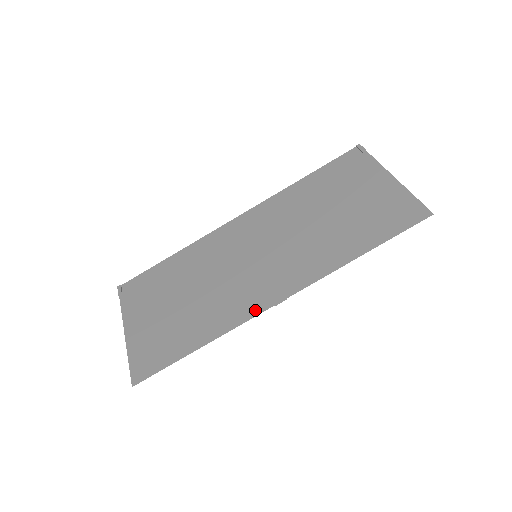
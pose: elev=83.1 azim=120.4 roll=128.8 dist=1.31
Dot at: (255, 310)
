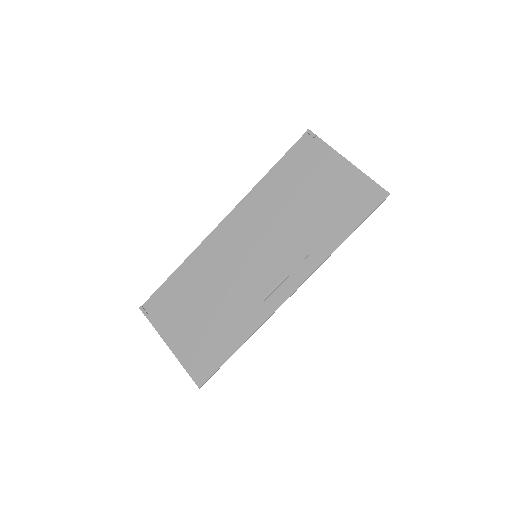
Dot at: (275, 305)
